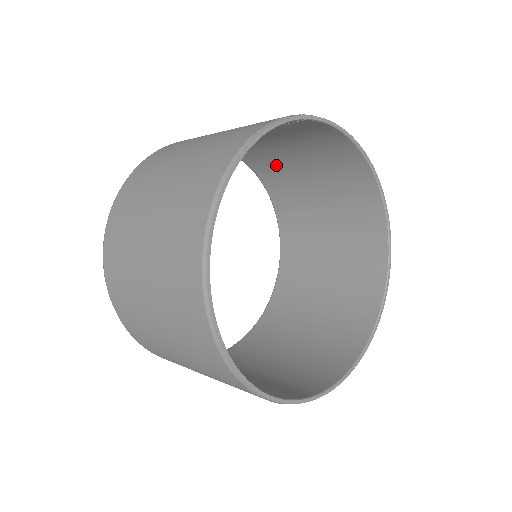
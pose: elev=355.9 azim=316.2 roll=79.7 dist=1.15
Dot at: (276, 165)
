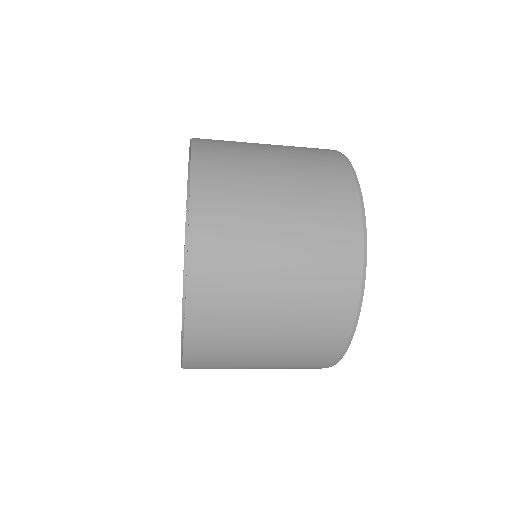
Dot at: occluded
